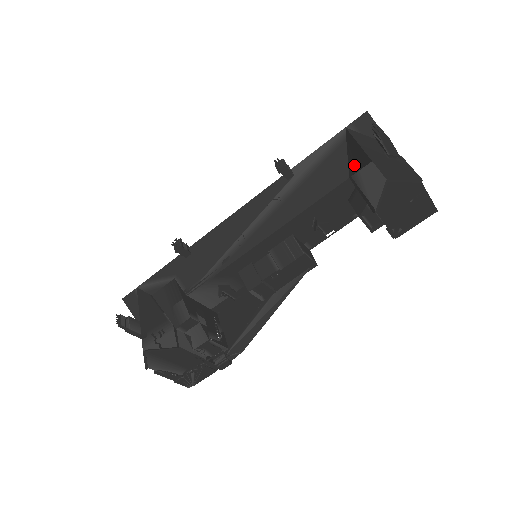
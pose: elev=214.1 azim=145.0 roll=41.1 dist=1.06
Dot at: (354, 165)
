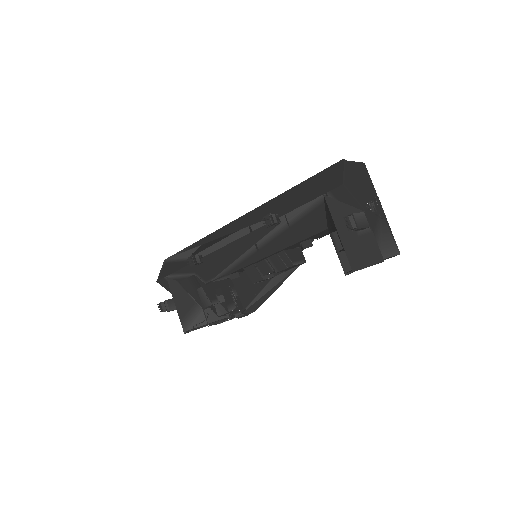
Dot at: (331, 228)
